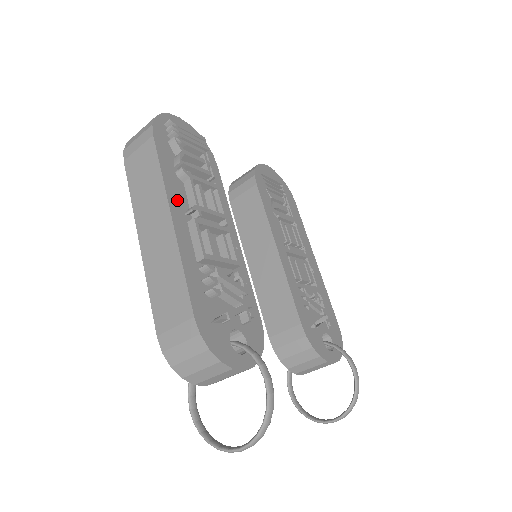
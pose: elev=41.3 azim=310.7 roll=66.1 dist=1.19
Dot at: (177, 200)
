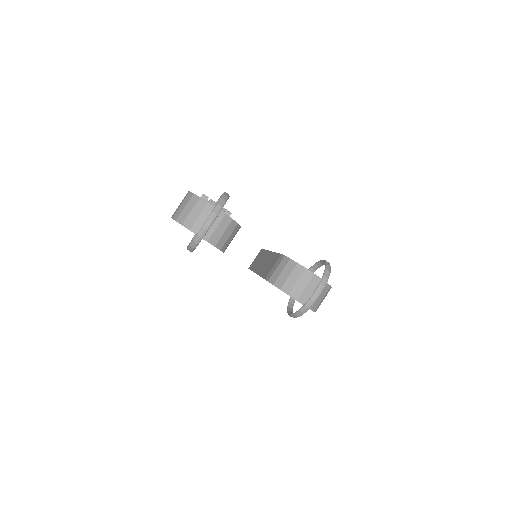
Dot at: occluded
